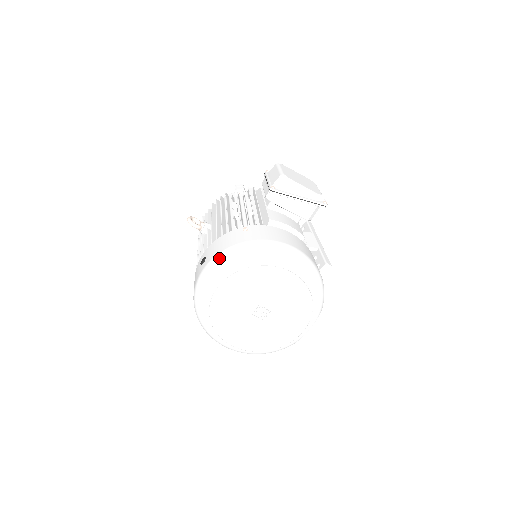
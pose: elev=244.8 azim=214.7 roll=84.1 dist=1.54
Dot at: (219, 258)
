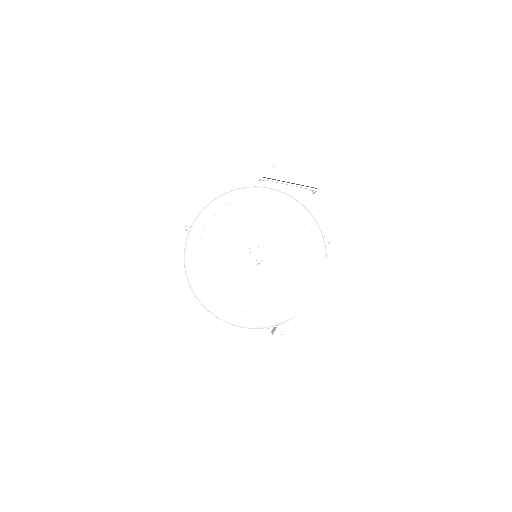
Dot at: (207, 205)
